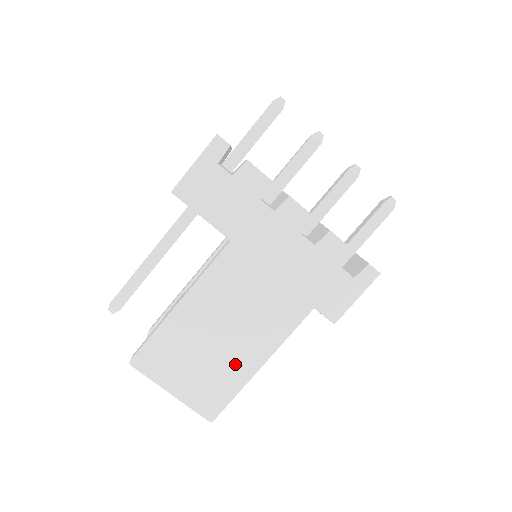
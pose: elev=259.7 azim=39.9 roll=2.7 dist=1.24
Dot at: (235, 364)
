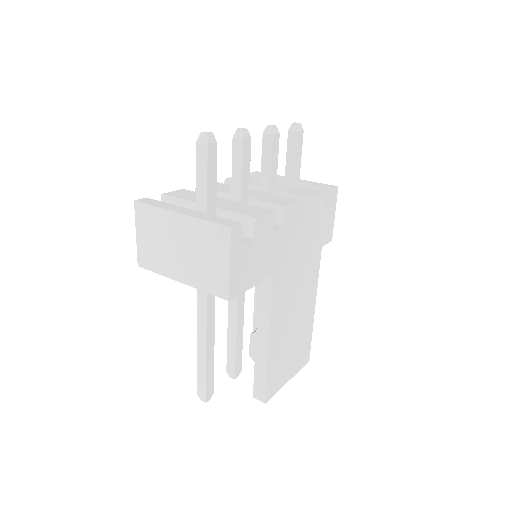
Dot at: (305, 324)
